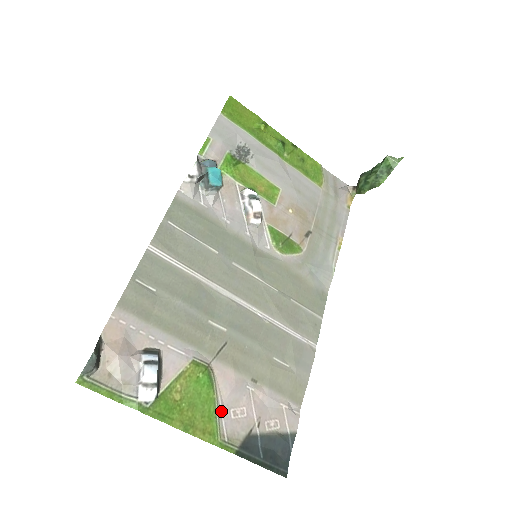
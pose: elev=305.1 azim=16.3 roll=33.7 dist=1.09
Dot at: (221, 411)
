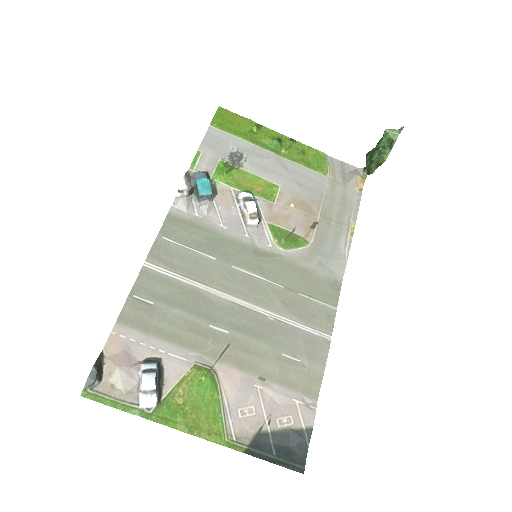
Dot at: (227, 411)
